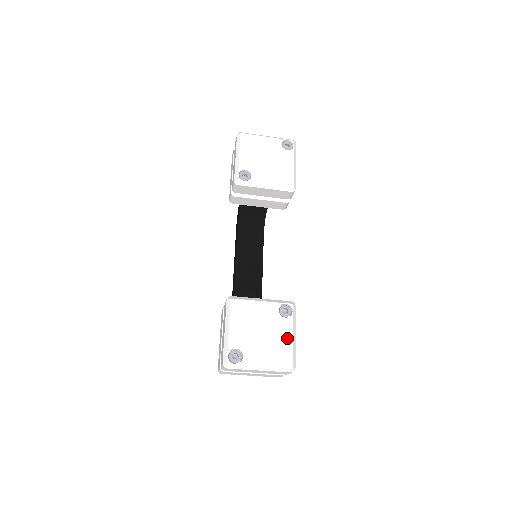
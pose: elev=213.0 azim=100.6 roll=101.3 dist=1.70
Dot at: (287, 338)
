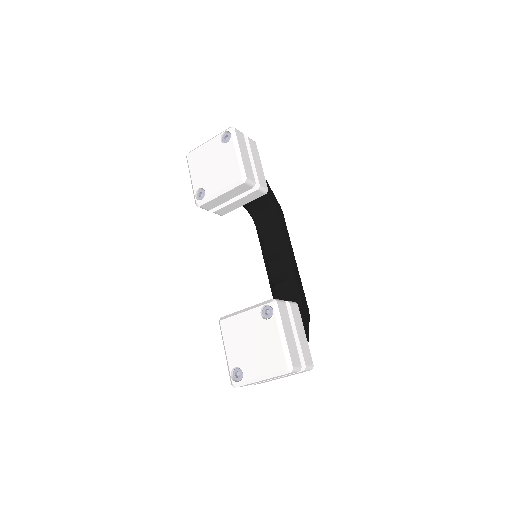
Dot at: (275, 340)
